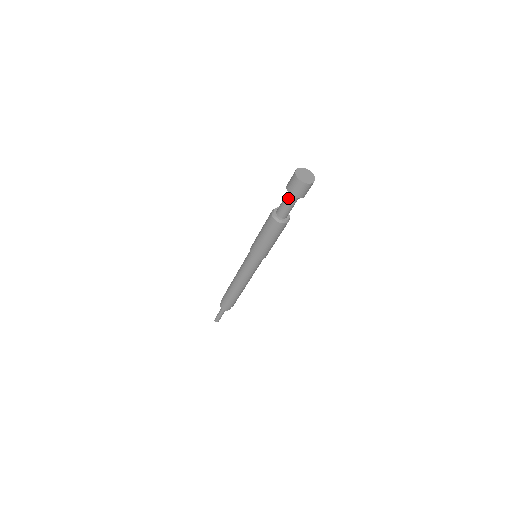
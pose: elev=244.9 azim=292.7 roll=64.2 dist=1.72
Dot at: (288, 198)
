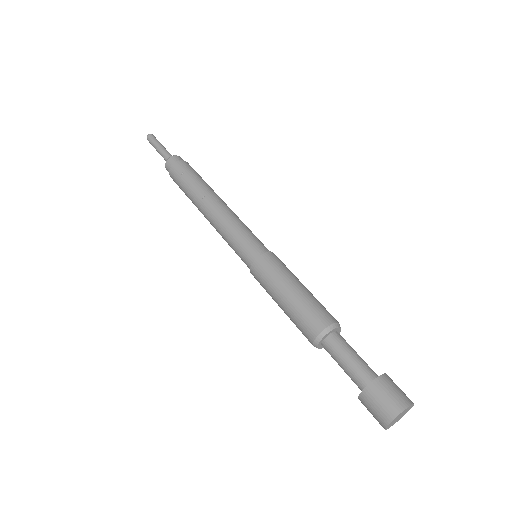
Dot at: (354, 378)
